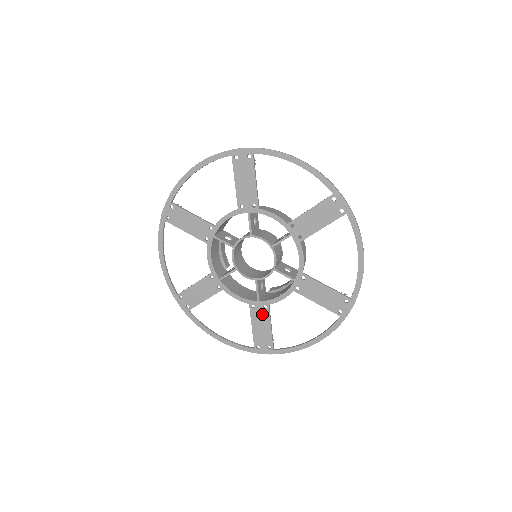
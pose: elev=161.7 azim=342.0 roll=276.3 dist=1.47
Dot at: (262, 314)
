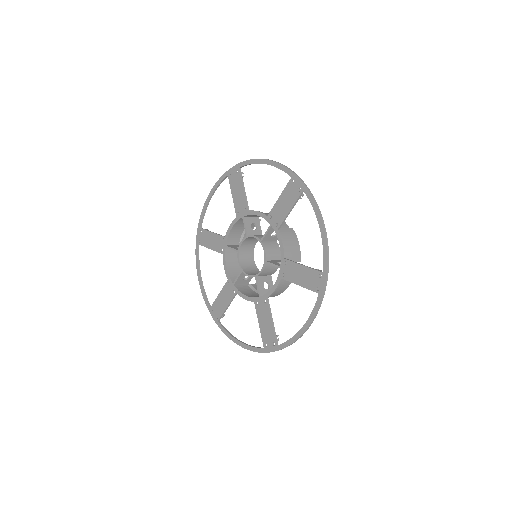
Dot at: (229, 294)
